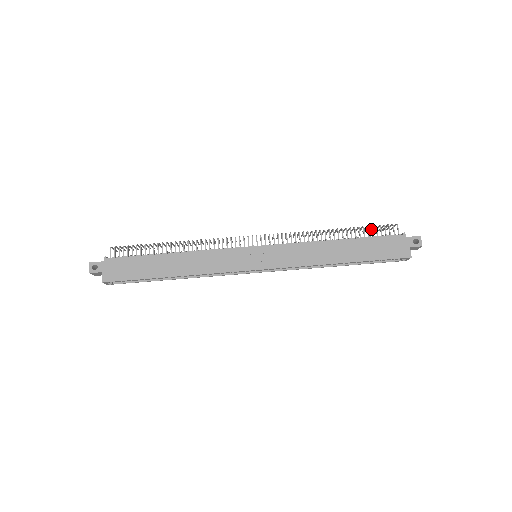
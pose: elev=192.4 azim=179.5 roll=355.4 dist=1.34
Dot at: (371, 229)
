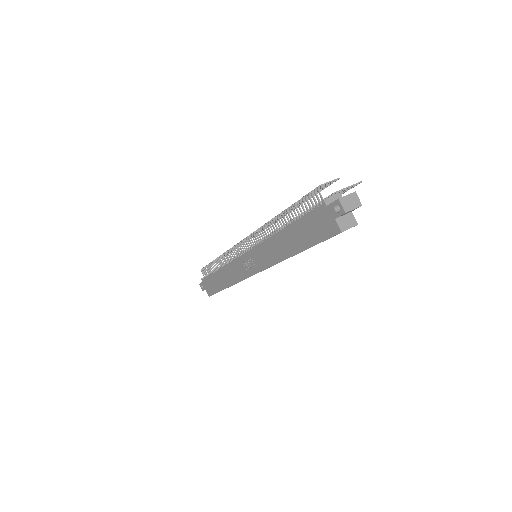
Dot at: (301, 204)
